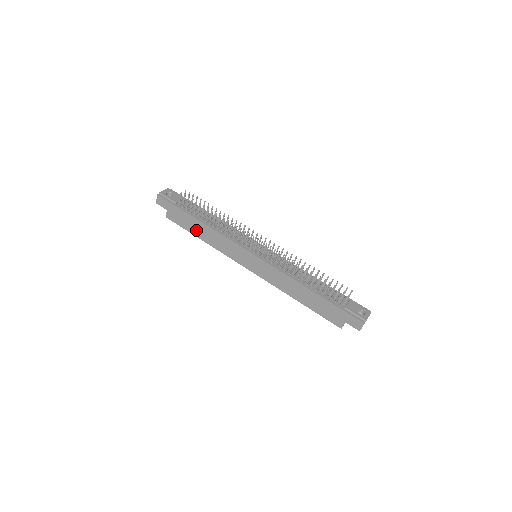
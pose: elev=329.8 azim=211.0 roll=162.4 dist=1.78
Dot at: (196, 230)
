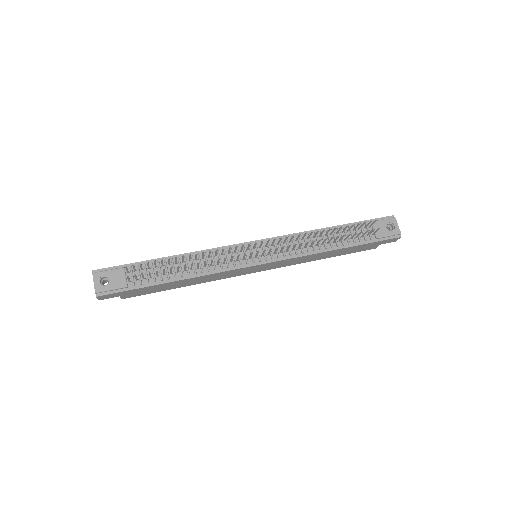
Dot at: (174, 286)
